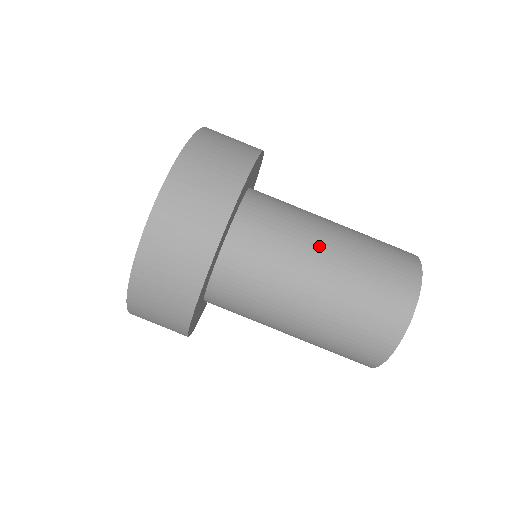
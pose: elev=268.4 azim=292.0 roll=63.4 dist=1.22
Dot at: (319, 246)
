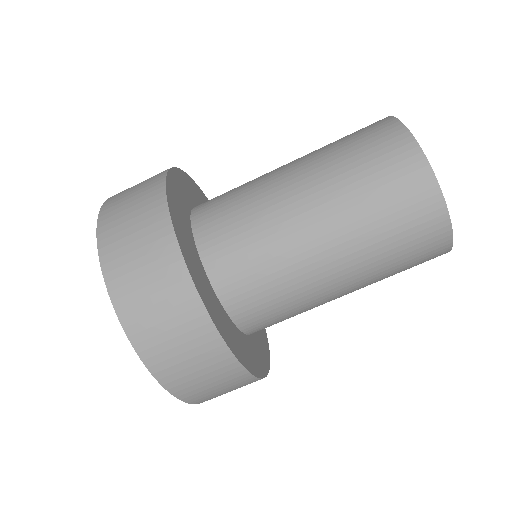
Dot at: (305, 233)
